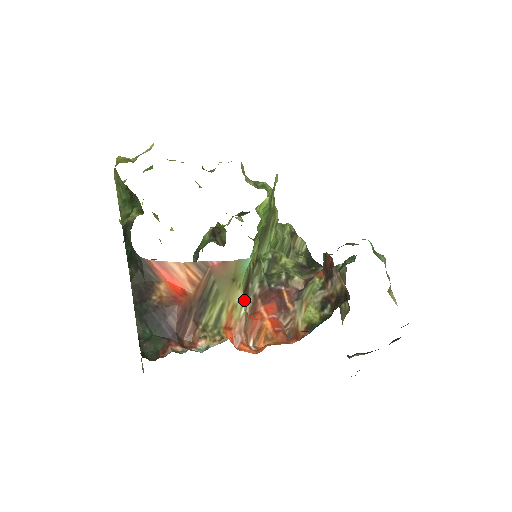
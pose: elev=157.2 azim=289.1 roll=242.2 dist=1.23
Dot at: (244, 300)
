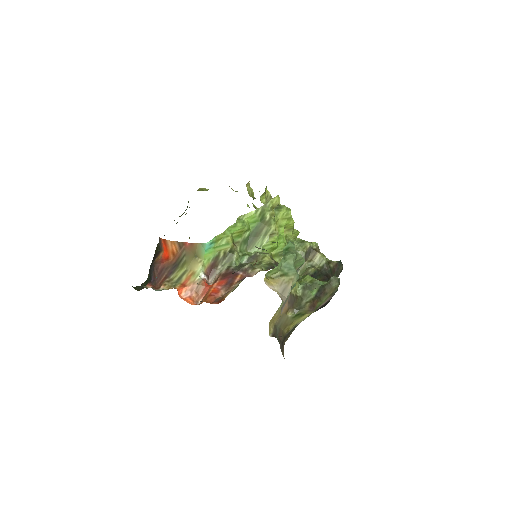
Dot at: (211, 275)
